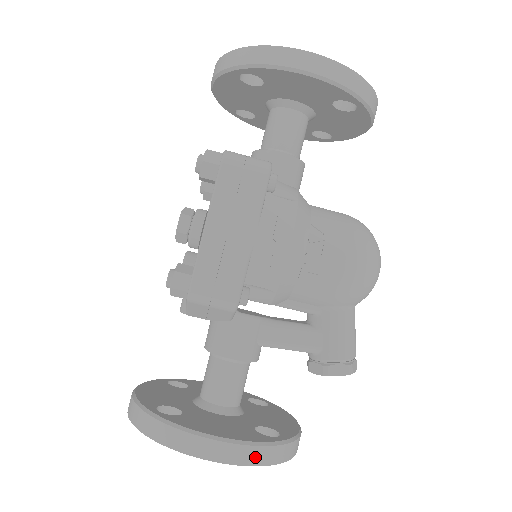
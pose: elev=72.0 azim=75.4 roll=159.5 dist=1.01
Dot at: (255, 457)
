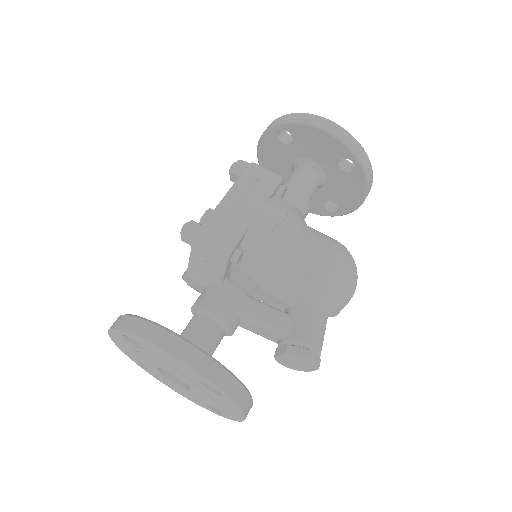
Dot at: (204, 366)
